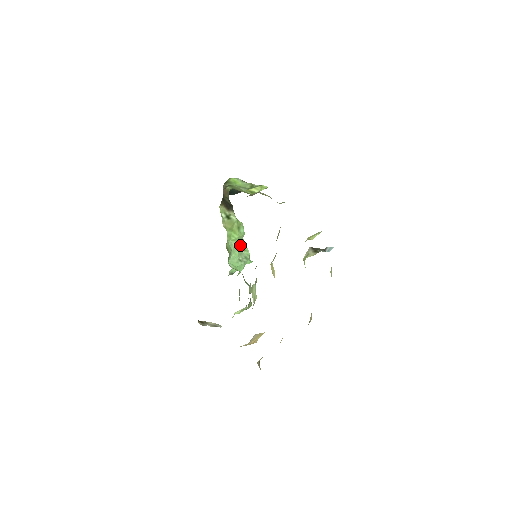
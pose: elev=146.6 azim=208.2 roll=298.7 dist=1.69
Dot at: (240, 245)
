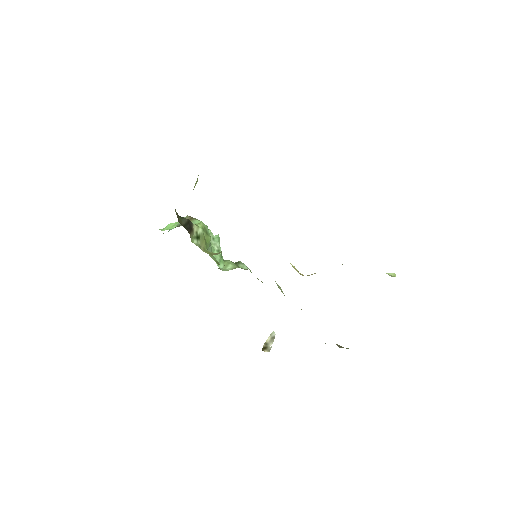
Dot at: occluded
